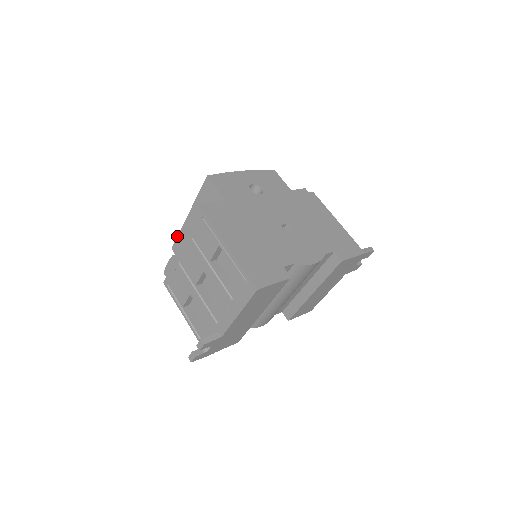
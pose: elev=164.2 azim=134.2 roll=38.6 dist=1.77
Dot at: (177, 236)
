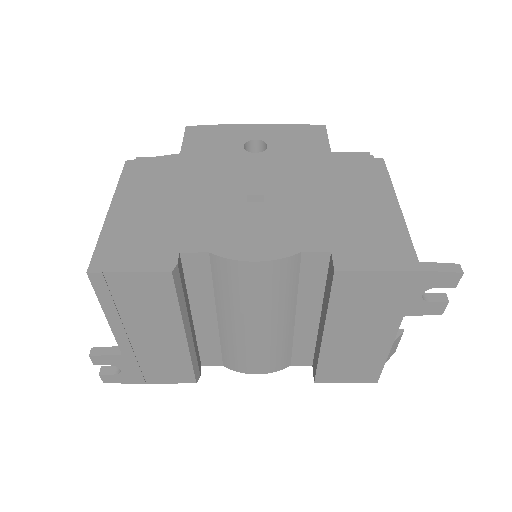
Dot at: occluded
